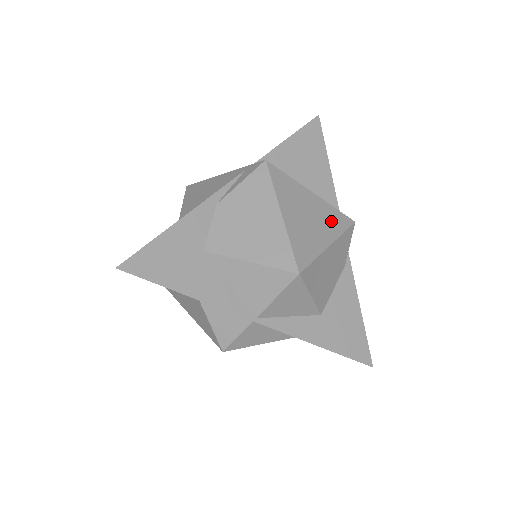
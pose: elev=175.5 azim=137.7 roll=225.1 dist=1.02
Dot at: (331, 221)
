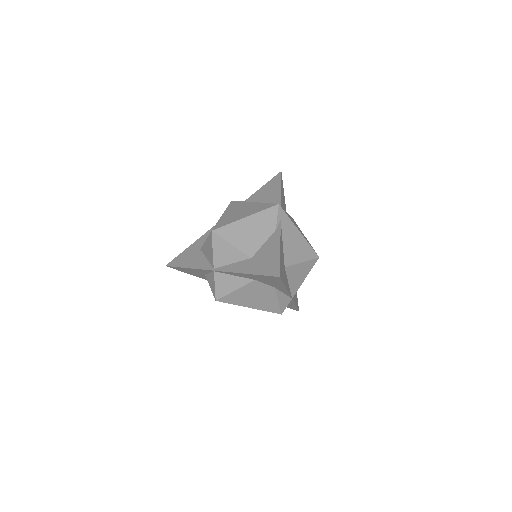
Dot at: (257, 209)
